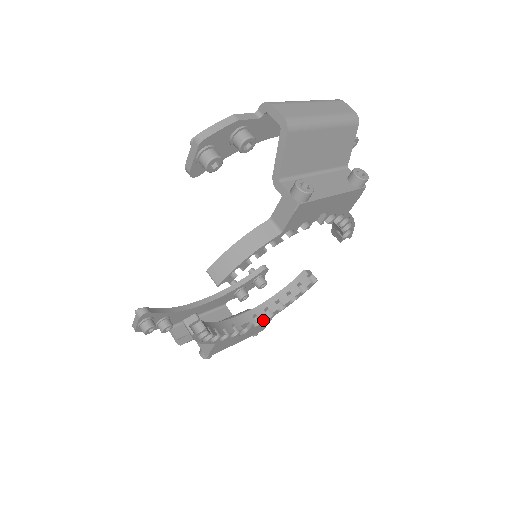
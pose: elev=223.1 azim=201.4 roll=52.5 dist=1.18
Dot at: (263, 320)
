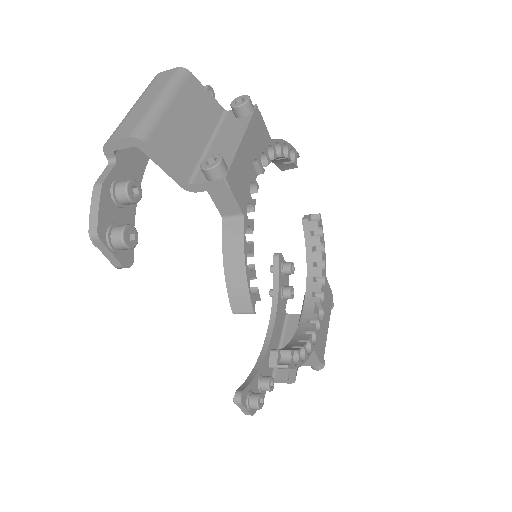
Dot at: (323, 290)
